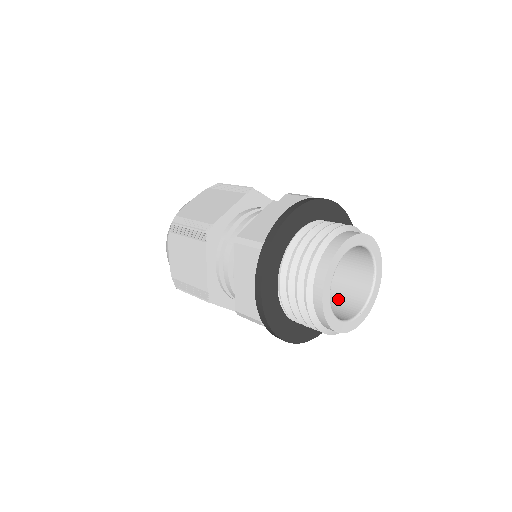
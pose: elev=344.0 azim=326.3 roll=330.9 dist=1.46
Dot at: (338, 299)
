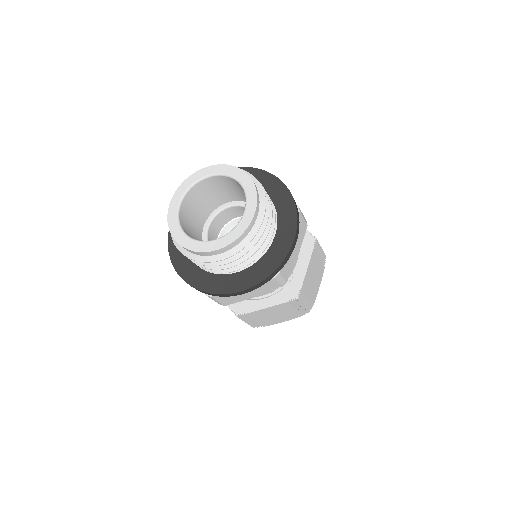
Dot at: occluded
